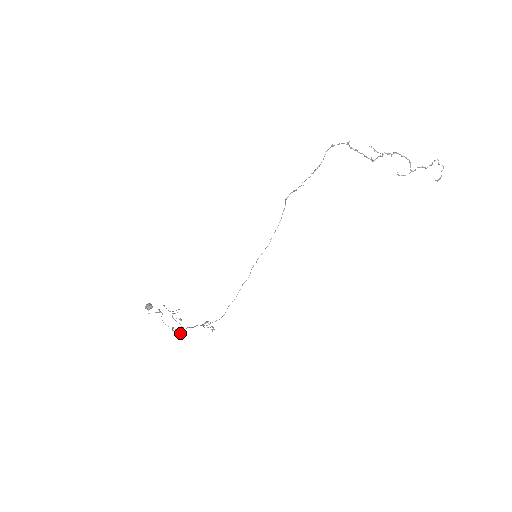
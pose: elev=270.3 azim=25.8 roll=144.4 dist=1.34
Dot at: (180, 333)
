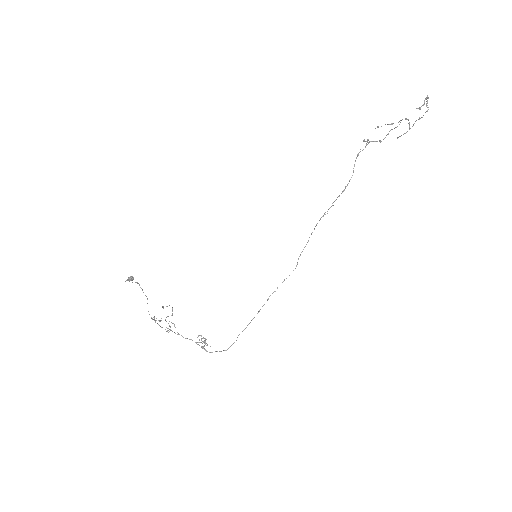
Dot at: (153, 317)
